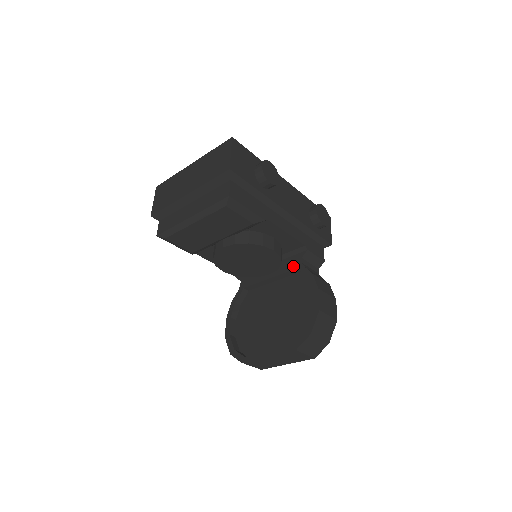
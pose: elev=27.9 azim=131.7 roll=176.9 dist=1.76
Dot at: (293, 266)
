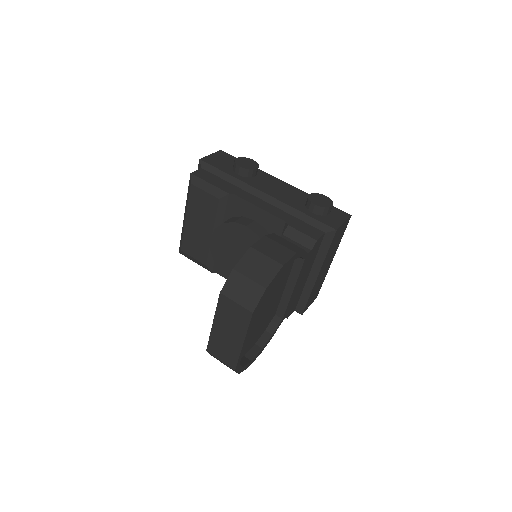
Dot at: occluded
